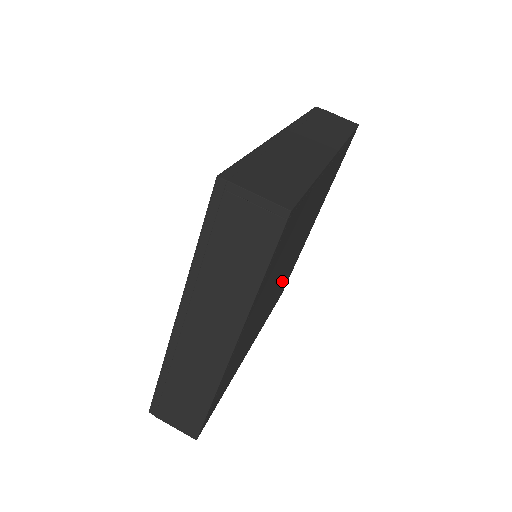
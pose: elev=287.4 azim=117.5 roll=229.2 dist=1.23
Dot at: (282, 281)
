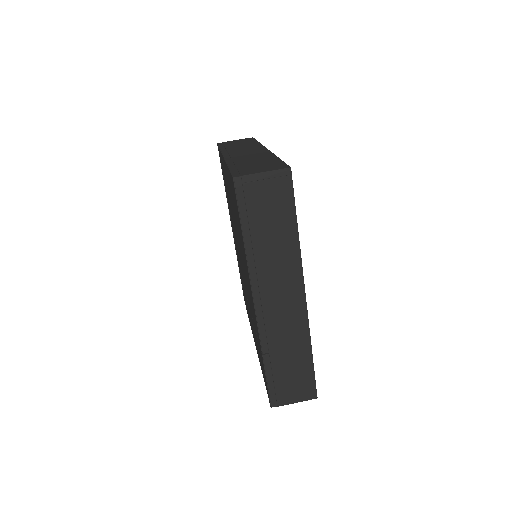
Dot at: occluded
